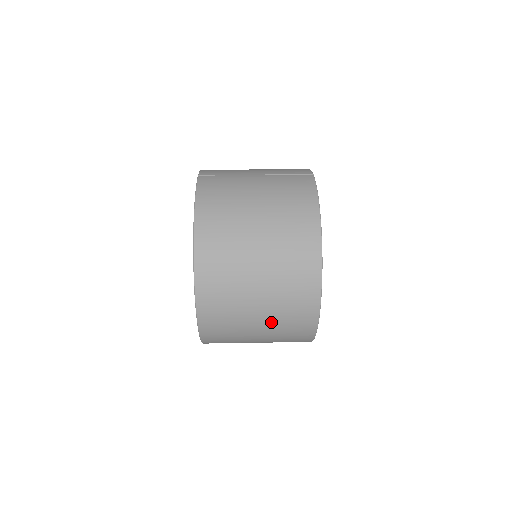
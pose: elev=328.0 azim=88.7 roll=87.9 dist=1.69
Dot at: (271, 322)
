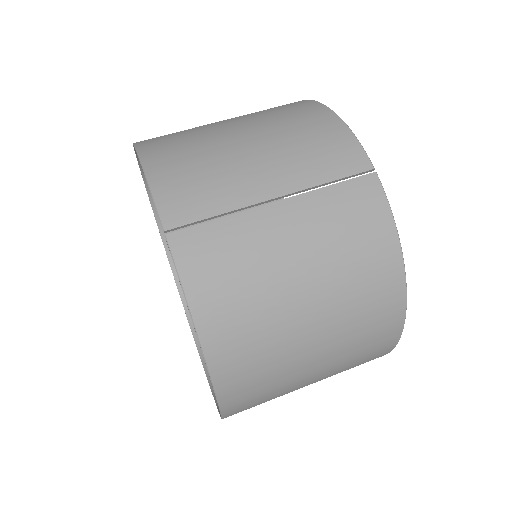
Dot at: occluded
